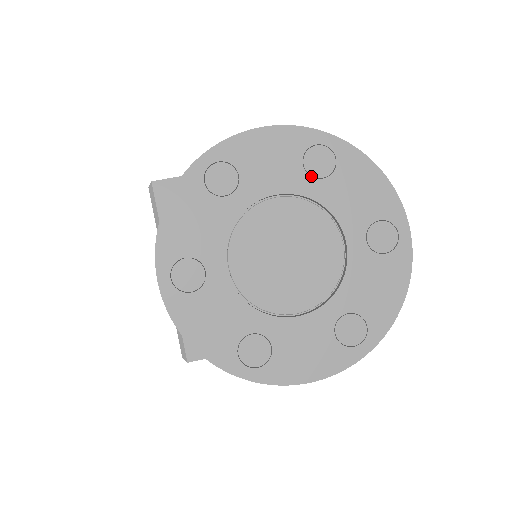
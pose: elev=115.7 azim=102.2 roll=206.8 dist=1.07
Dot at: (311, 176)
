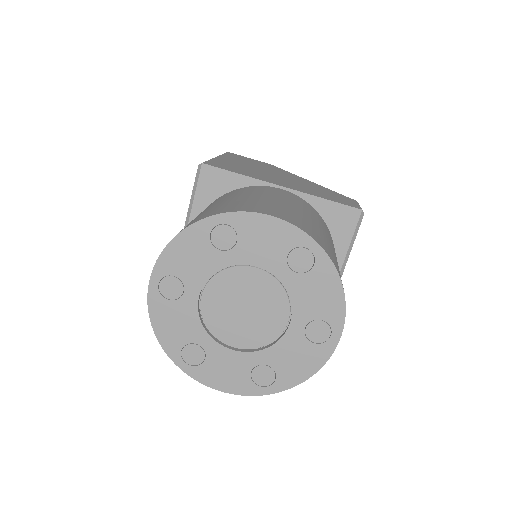
Dot at: (290, 266)
